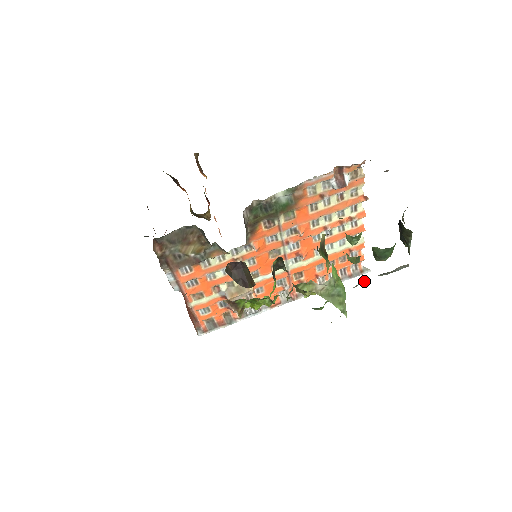
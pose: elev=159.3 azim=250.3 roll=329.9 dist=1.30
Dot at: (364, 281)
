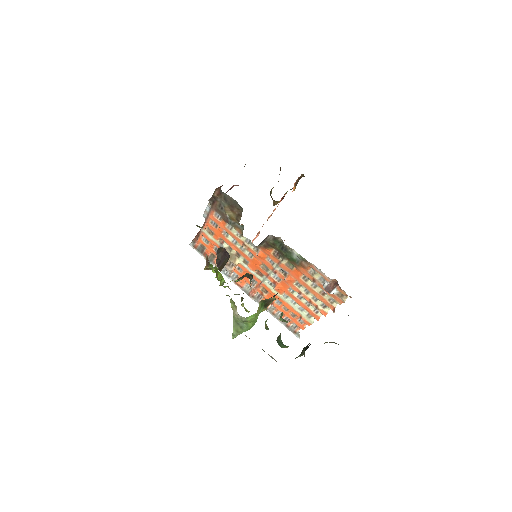
Dot at: occluded
